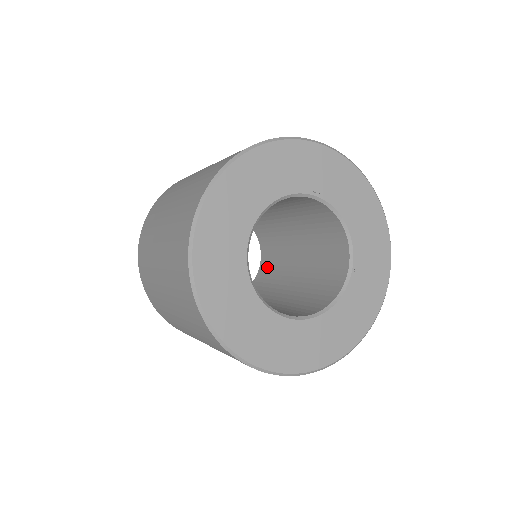
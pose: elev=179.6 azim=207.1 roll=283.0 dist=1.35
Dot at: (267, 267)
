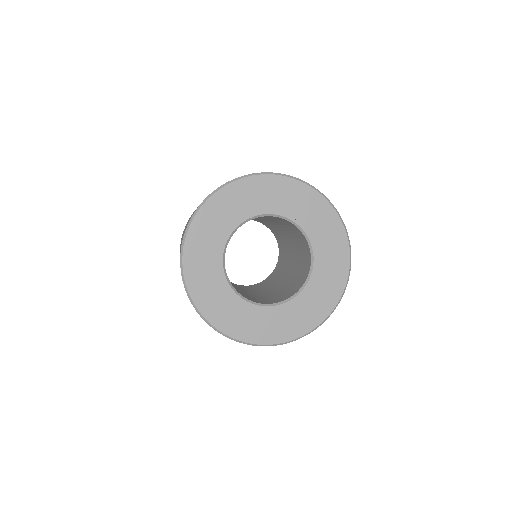
Dot at: (274, 274)
